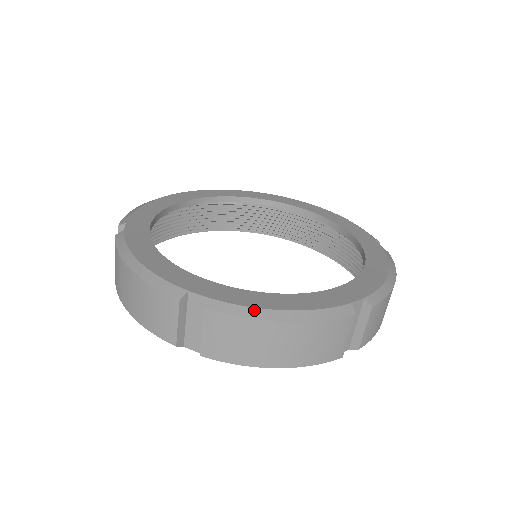
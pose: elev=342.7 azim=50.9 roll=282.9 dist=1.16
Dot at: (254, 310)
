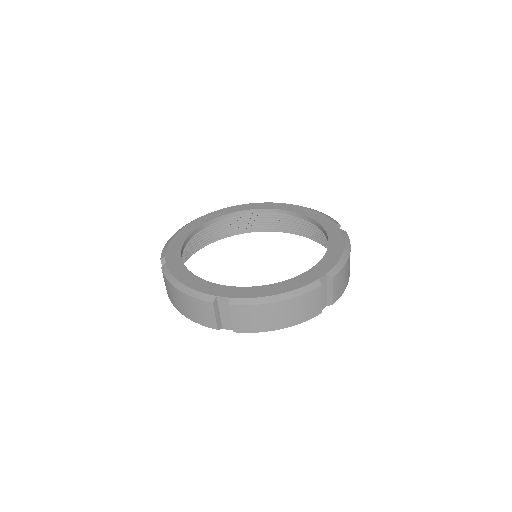
Dot at: (171, 276)
